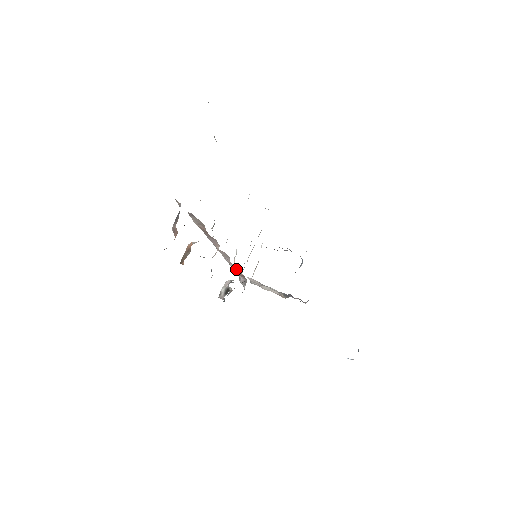
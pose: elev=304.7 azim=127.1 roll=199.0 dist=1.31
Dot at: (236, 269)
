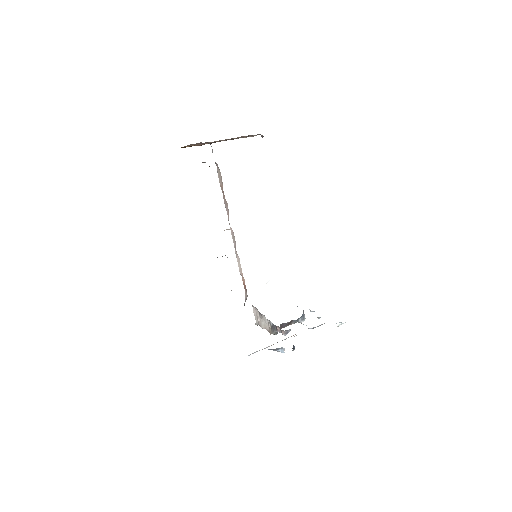
Dot at: (241, 272)
